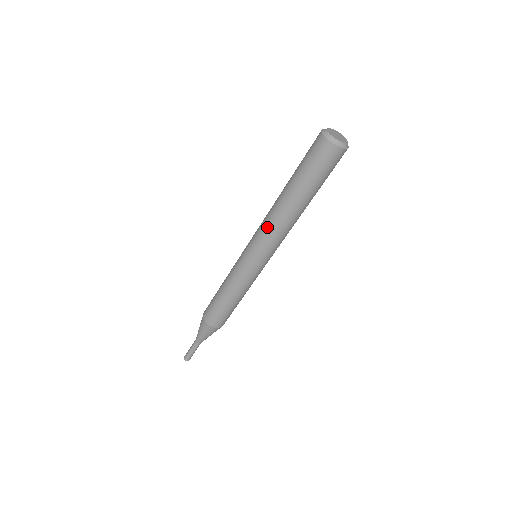
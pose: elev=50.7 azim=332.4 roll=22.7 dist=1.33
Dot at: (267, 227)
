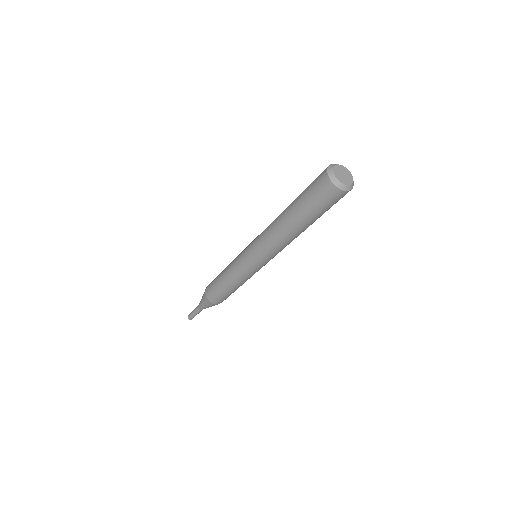
Dot at: (271, 245)
